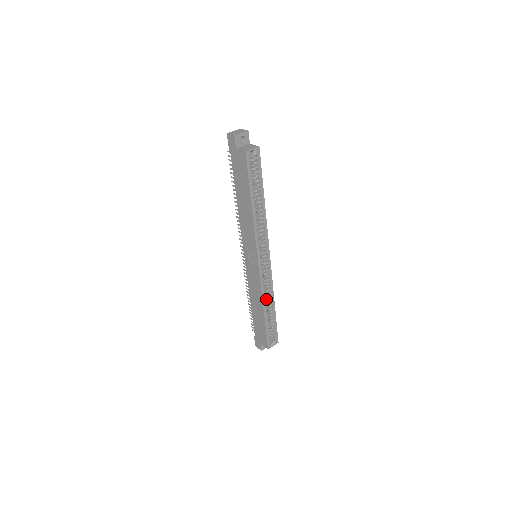
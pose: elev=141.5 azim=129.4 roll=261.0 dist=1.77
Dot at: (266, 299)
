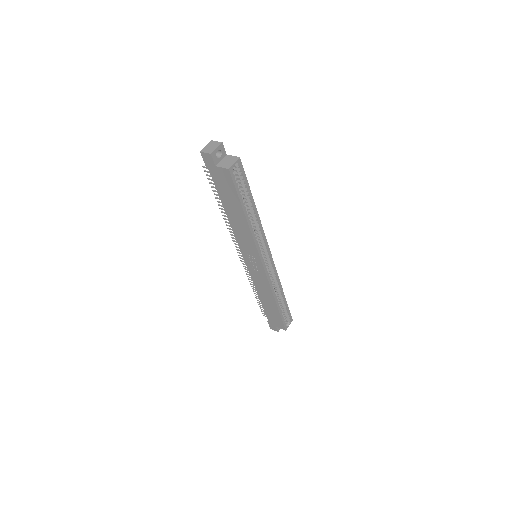
Dot at: occluded
